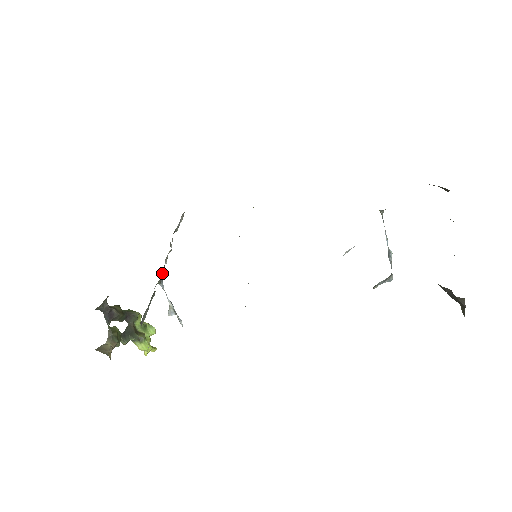
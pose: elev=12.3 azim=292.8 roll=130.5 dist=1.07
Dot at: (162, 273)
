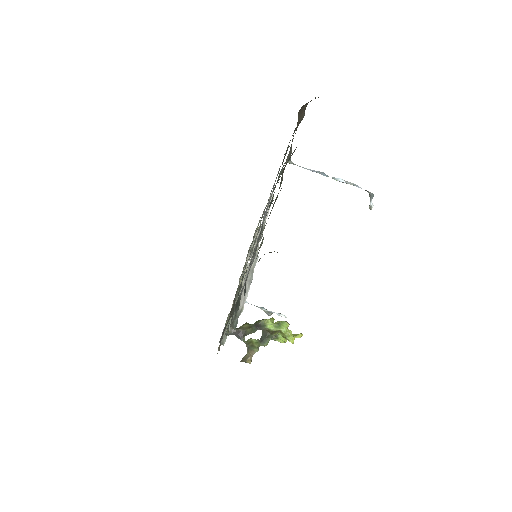
Dot at: occluded
